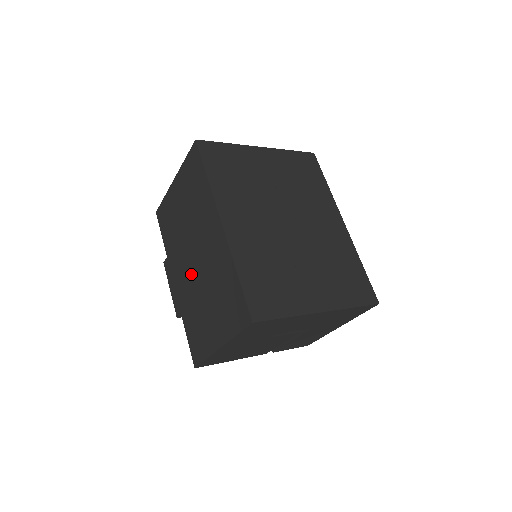
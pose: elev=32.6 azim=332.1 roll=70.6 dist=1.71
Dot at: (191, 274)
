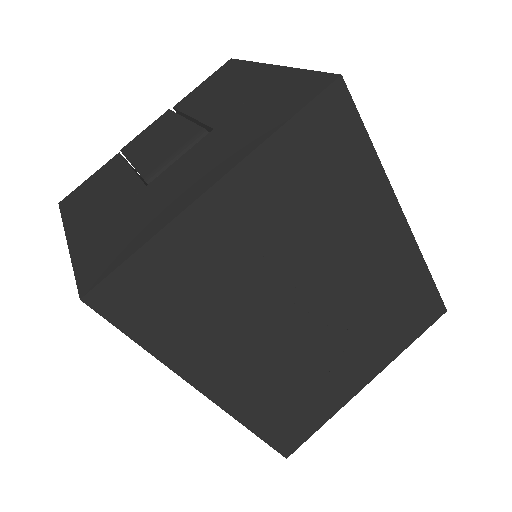
Dot at: occluded
